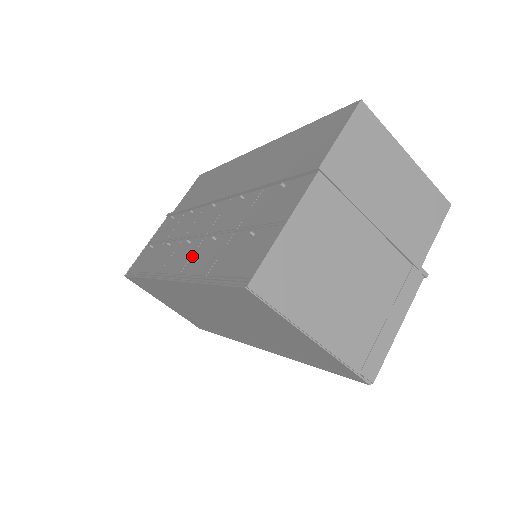
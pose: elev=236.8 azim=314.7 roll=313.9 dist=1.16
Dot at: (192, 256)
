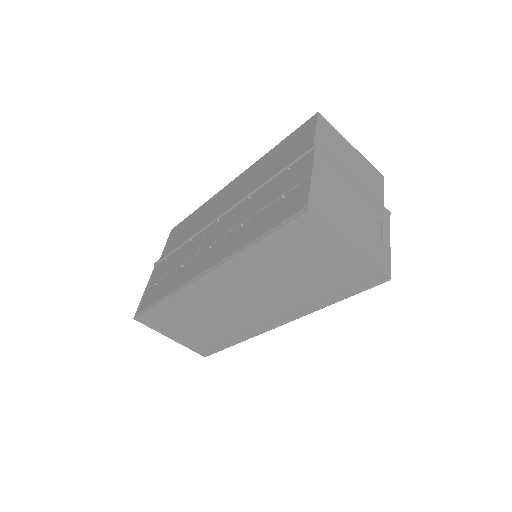
Dot at: (224, 247)
